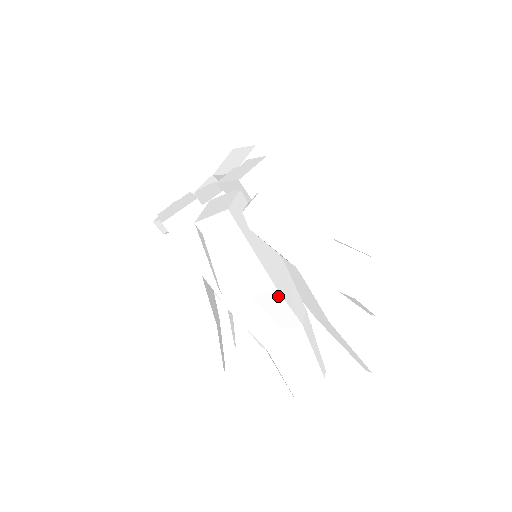
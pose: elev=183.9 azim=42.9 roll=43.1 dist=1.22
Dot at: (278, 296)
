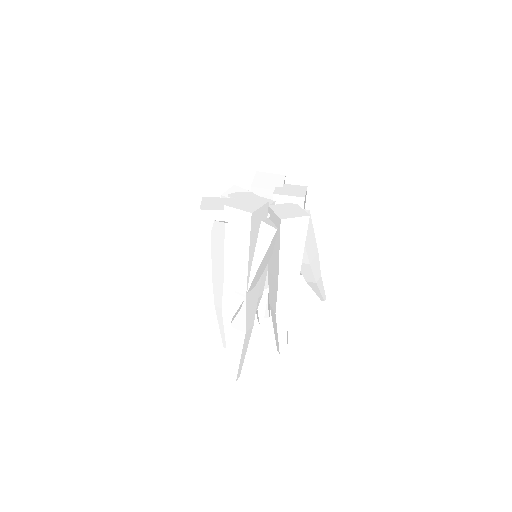
Dot at: (295, 285)
